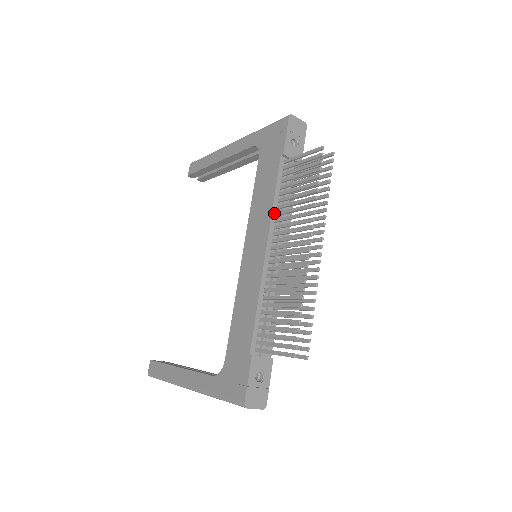
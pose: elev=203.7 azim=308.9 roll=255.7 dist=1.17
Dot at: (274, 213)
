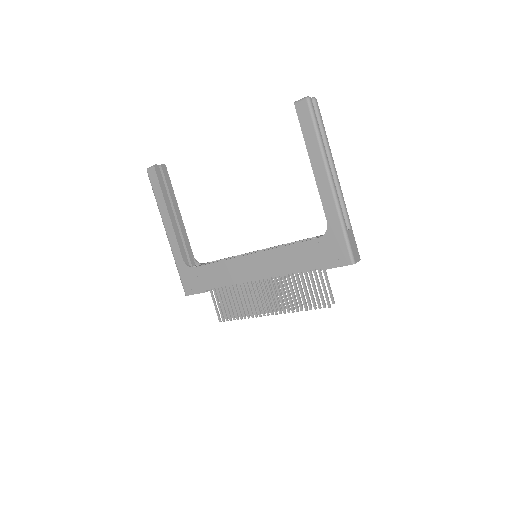
Dot at: (282, 275)
